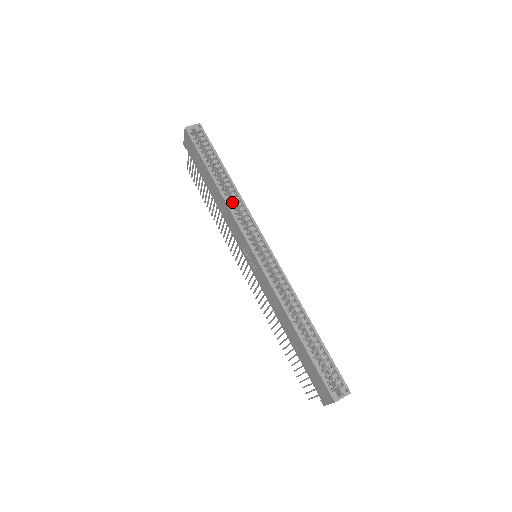
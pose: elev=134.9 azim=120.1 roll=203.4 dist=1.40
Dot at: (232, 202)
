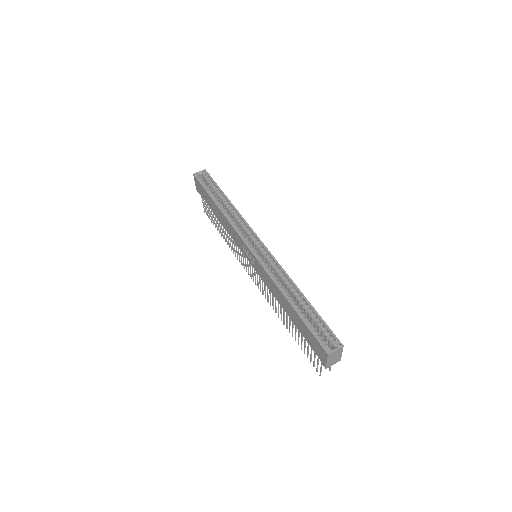
Dot at: (233, 219)
